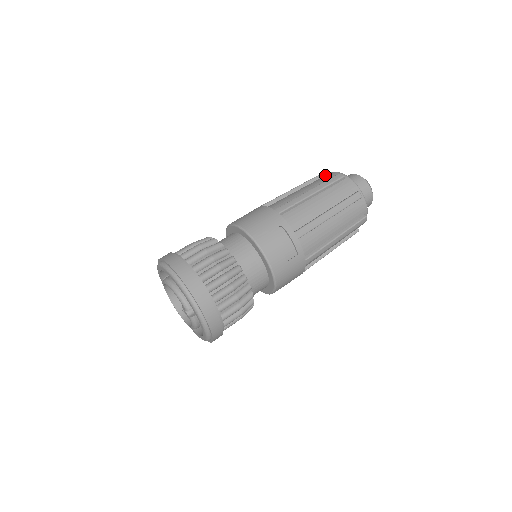
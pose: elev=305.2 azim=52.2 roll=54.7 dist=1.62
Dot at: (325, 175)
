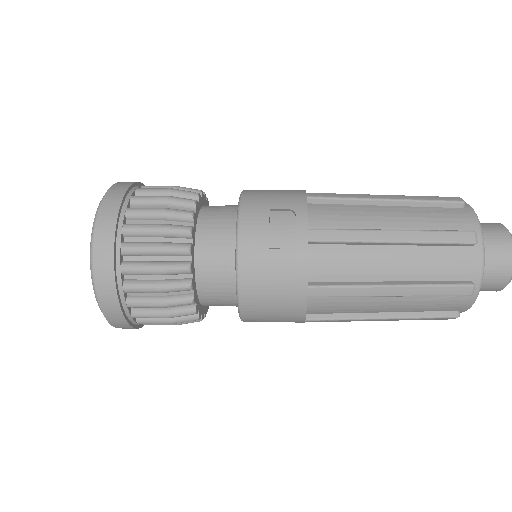
Dot at: occluded
